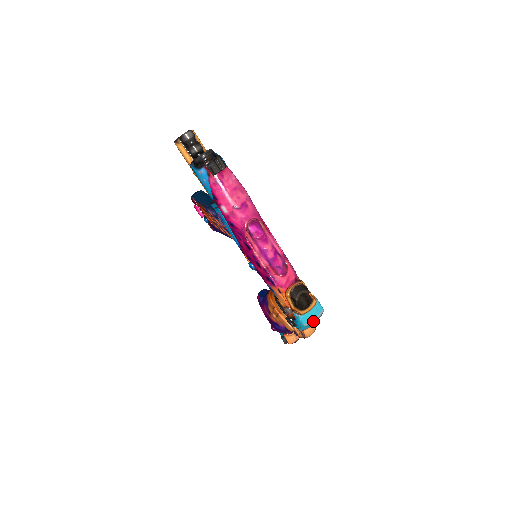
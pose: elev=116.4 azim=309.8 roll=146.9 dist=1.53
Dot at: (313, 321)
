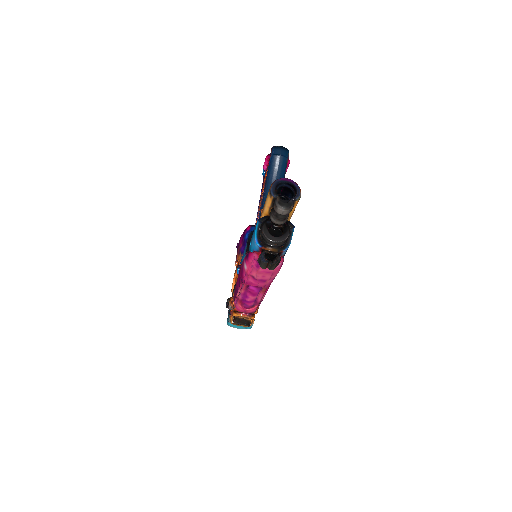
Dot at: occluded
